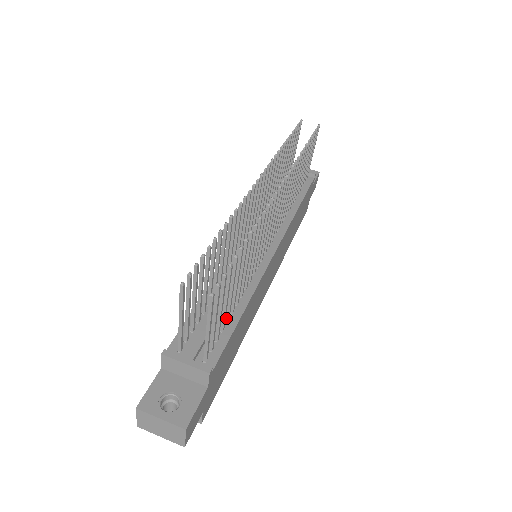
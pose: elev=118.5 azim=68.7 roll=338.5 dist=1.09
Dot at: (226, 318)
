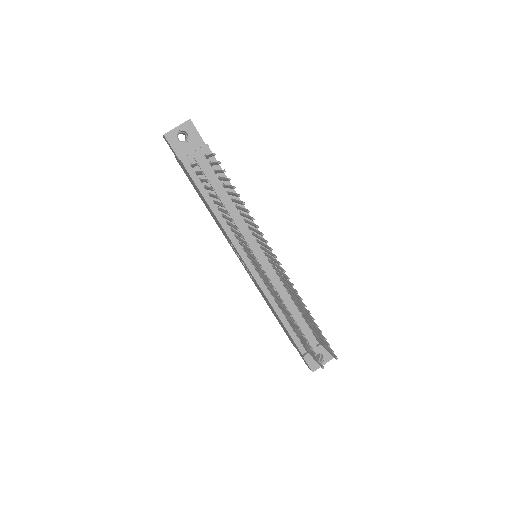
Dot at: (304, 318)
